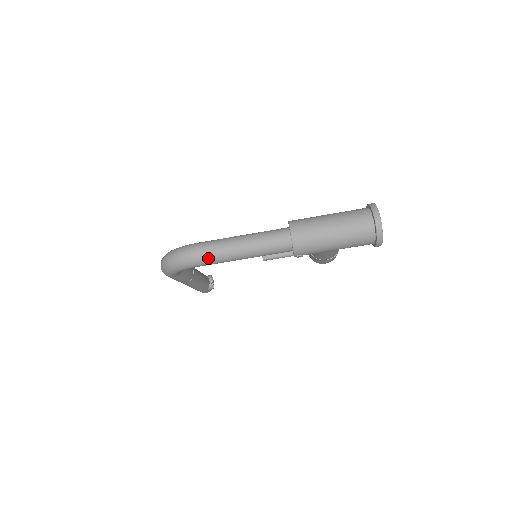
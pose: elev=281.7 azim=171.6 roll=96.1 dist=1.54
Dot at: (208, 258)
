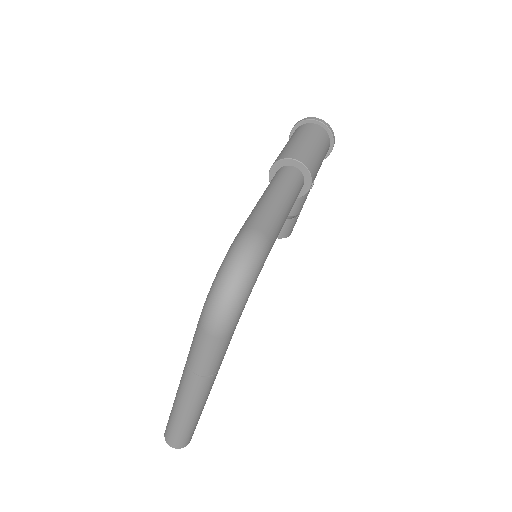
Dot at: (272, 229)
